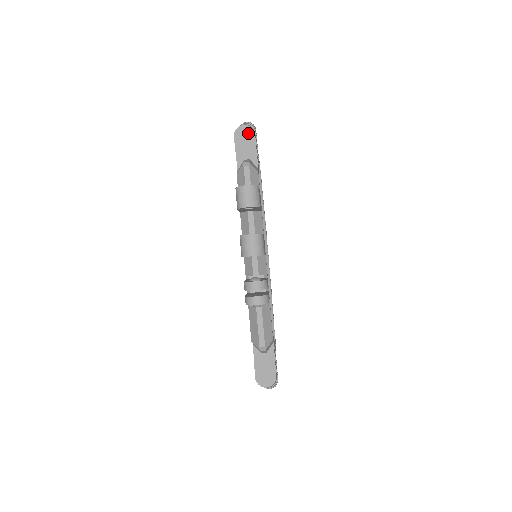
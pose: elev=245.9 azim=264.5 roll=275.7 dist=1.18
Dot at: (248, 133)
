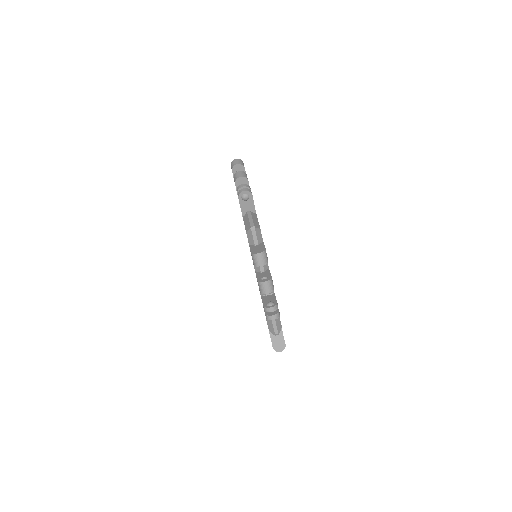
Dot at: occluded
